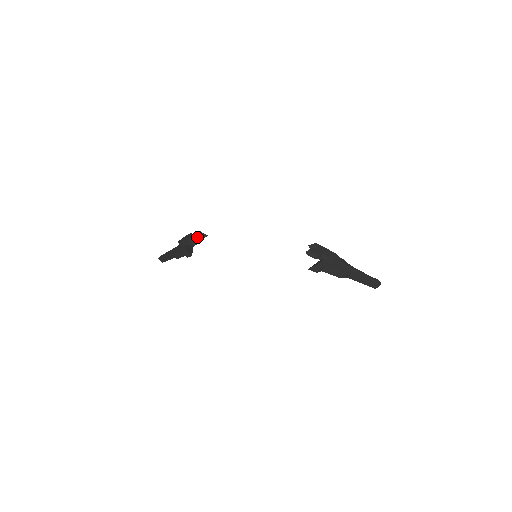
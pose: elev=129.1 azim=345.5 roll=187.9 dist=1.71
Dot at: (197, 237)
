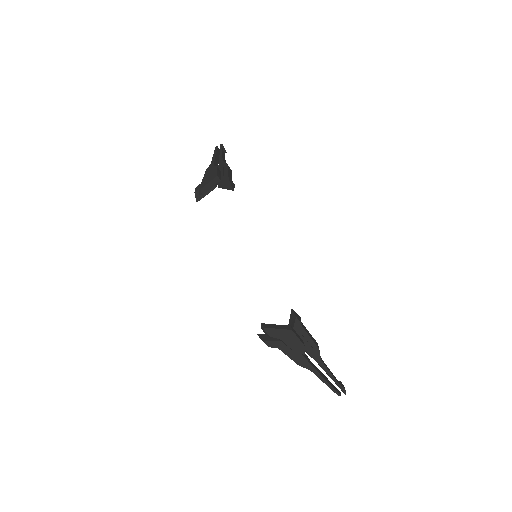
Dot at: (224, 182)
